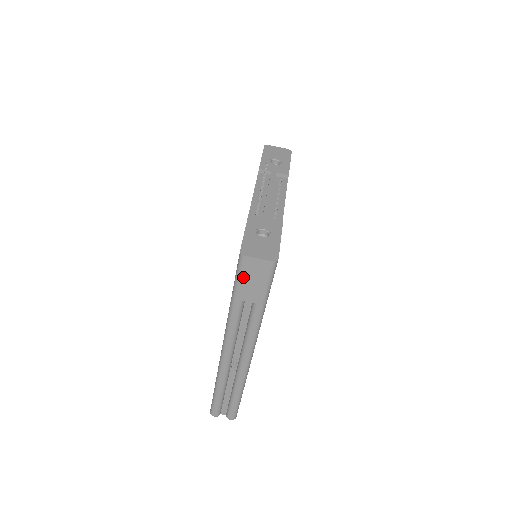
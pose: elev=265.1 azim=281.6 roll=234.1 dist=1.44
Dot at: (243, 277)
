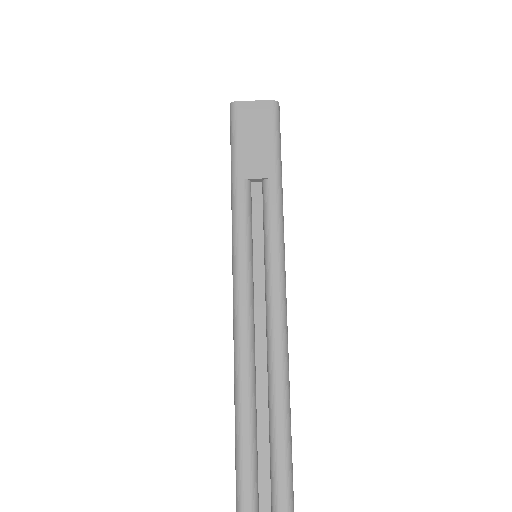
Dot at: (241, 136)
